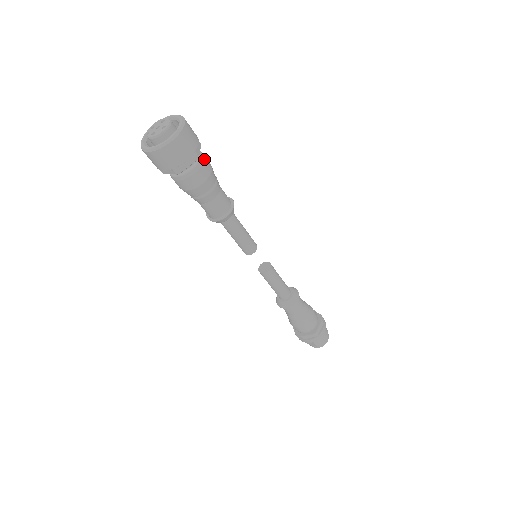
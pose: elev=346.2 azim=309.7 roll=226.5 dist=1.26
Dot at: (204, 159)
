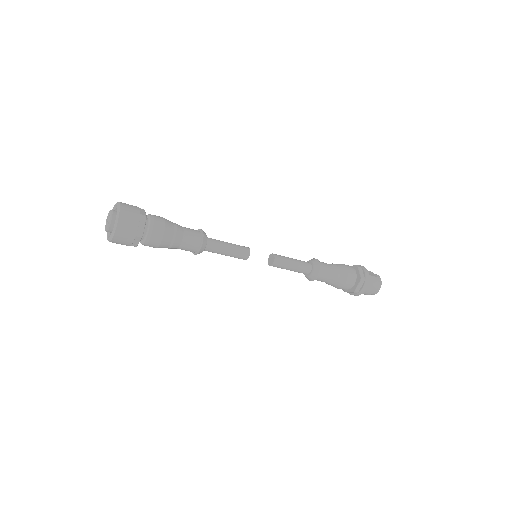
Dot at: (153, 229)
